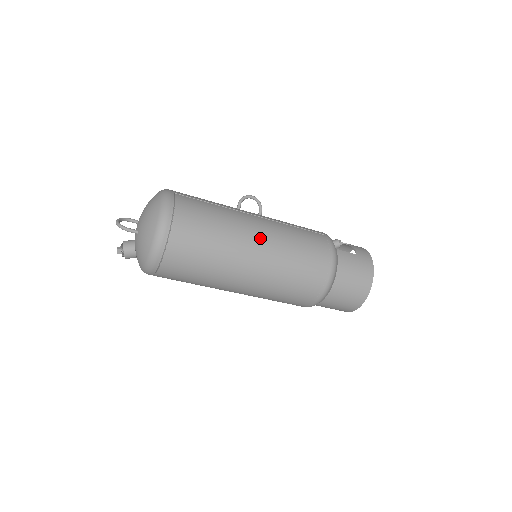
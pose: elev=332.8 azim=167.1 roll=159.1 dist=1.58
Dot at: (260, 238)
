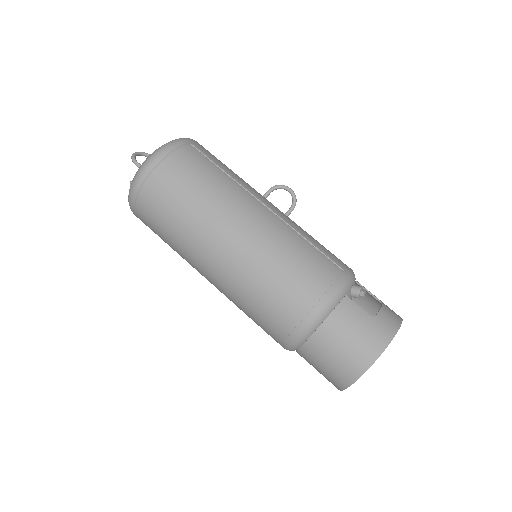
Dot at: (243, 228)
